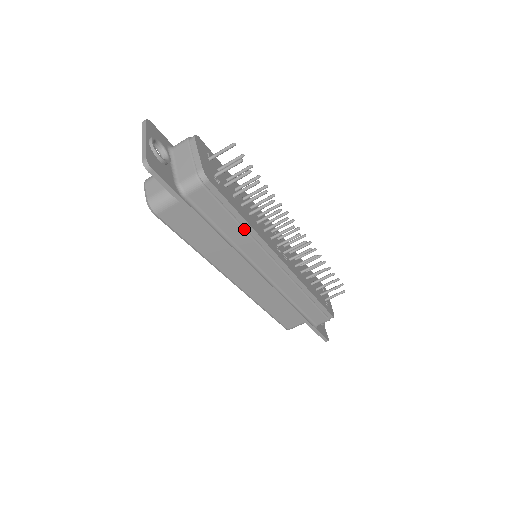
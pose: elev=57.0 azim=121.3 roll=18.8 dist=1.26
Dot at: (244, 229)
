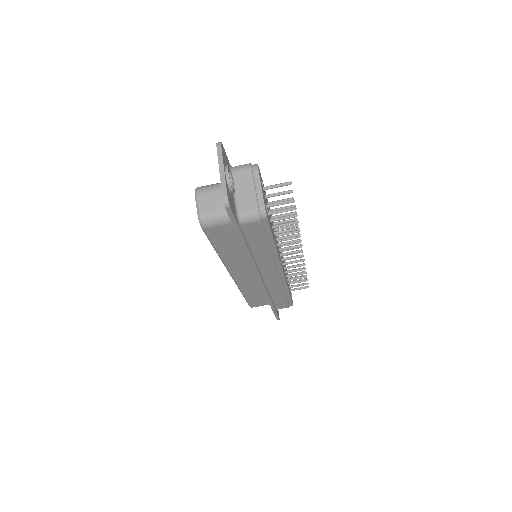
Dot at: (270, 250)
